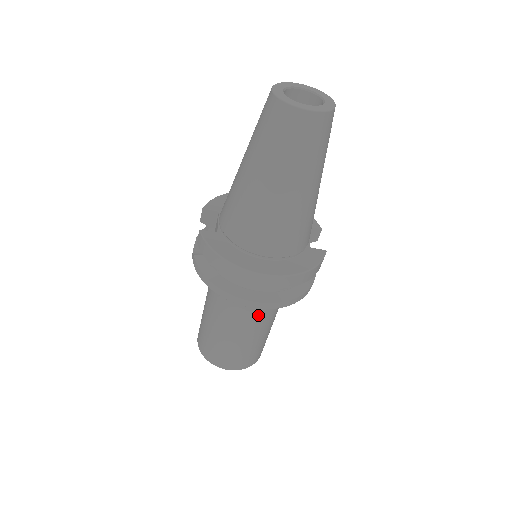
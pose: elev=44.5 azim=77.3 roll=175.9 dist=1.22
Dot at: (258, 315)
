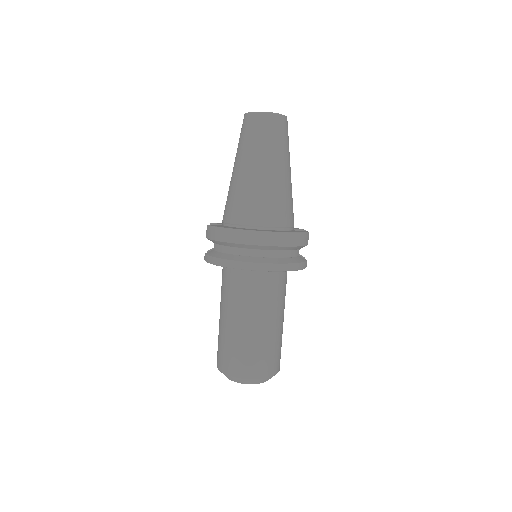
Dot at: (263, 299)
